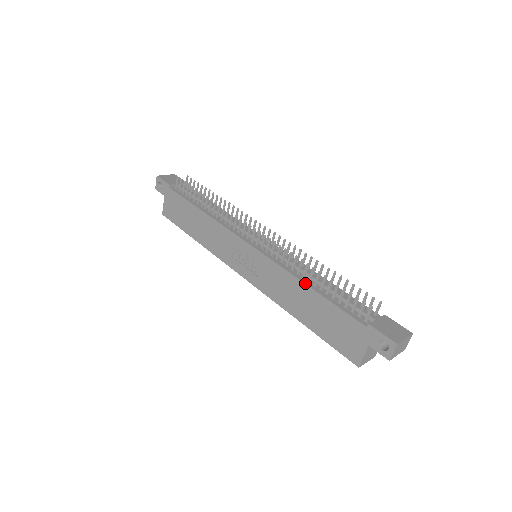
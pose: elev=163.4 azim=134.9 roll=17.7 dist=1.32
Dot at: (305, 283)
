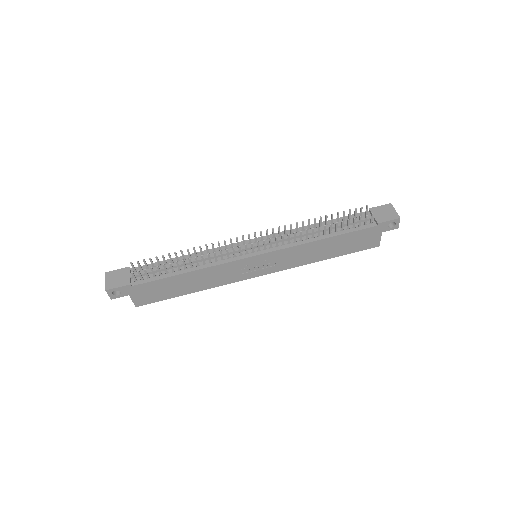
Dot at: (320, 239)
